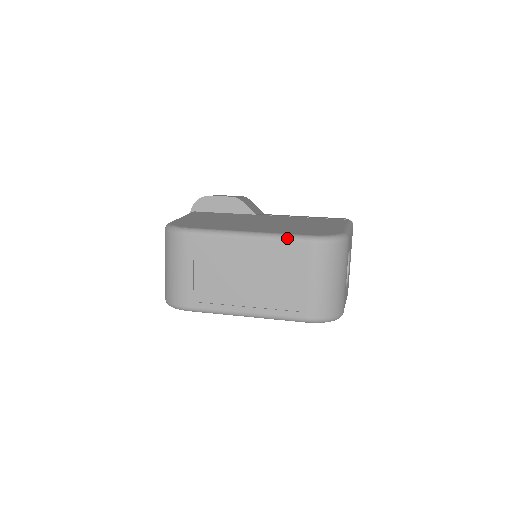
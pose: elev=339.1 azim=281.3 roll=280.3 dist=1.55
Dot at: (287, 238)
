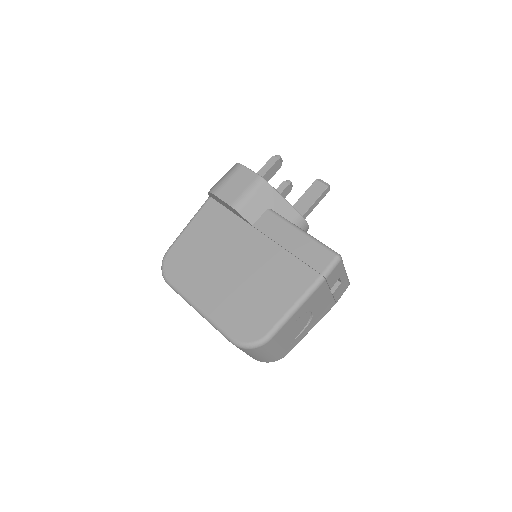
Dot at: (218, 330)
